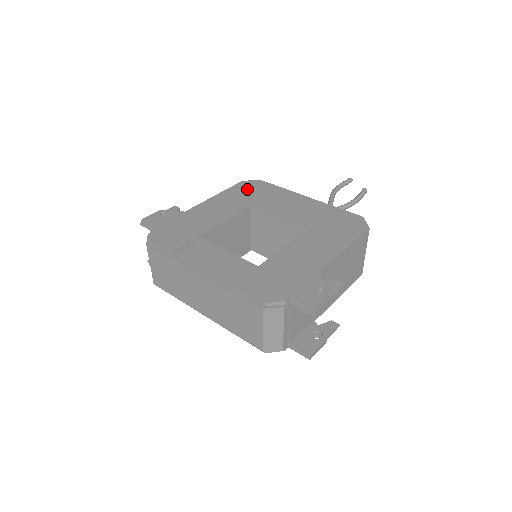
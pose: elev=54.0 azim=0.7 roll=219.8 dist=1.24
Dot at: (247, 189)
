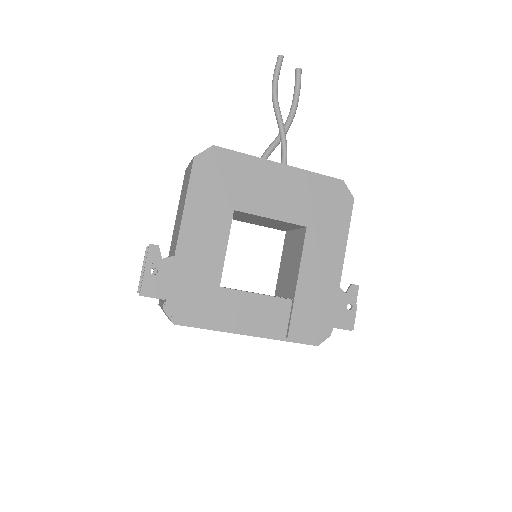
Dot at: (211, 175)
